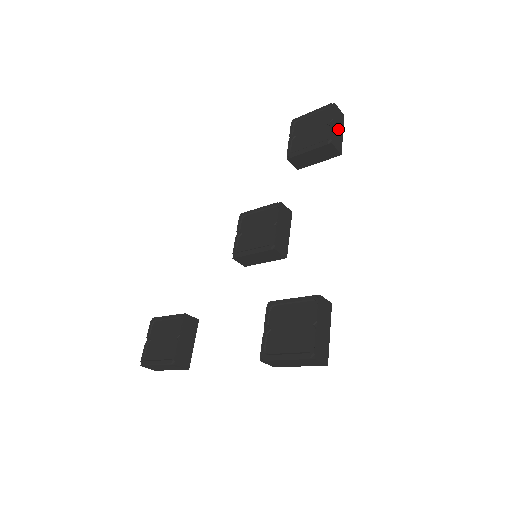
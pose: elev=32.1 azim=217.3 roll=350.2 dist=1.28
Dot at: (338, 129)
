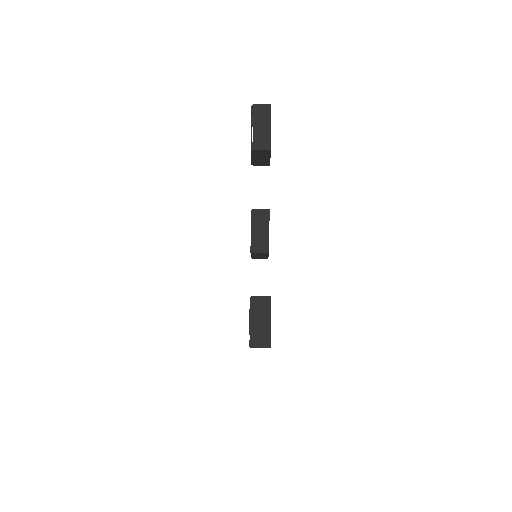
Dot at: (262, 127)
